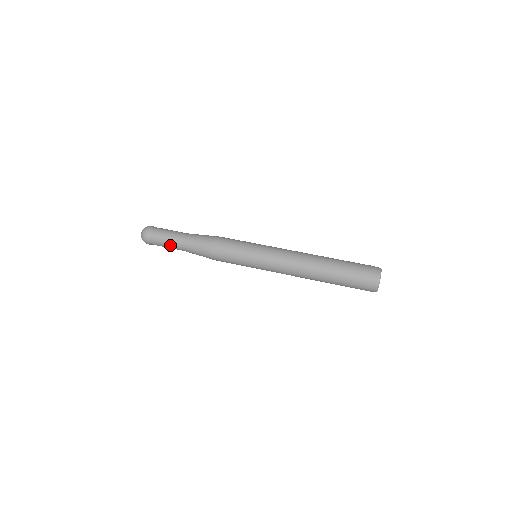
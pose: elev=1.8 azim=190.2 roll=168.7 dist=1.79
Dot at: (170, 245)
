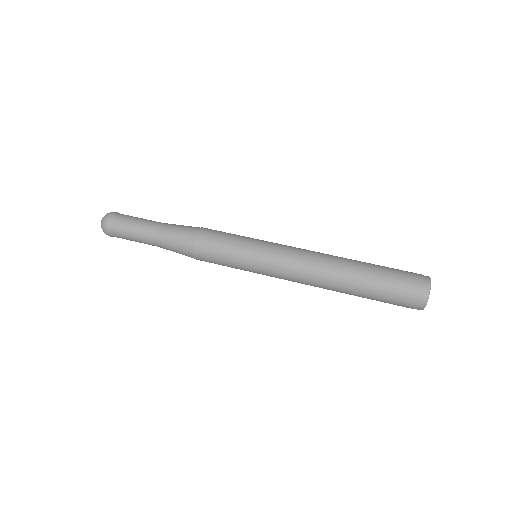
Dot at: occluded
